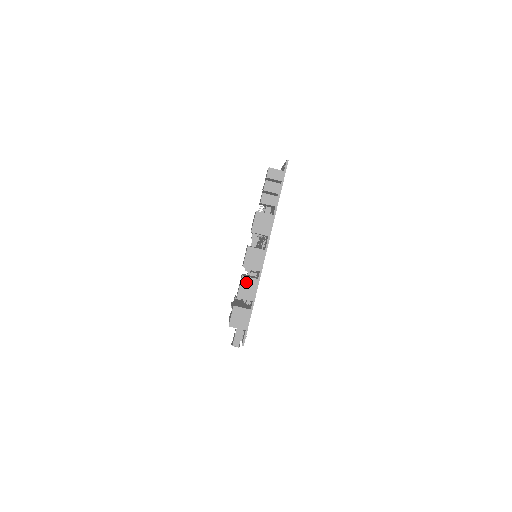
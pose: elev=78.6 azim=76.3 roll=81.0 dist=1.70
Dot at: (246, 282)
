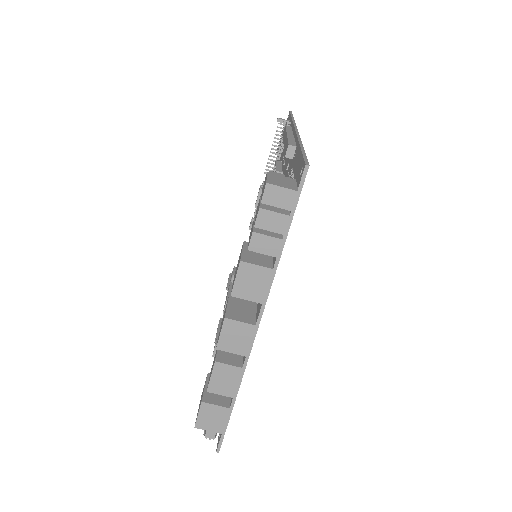
Dot at: (222, 371)
